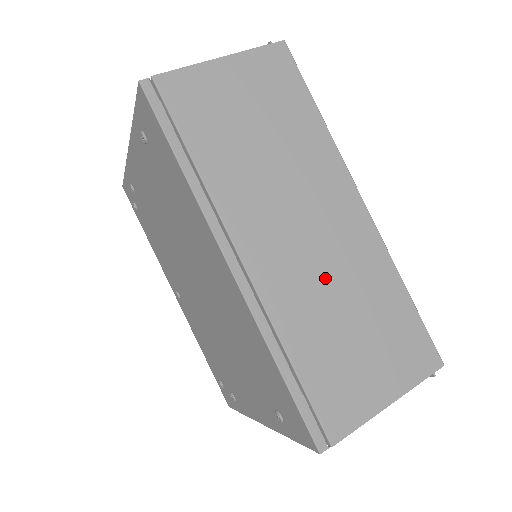
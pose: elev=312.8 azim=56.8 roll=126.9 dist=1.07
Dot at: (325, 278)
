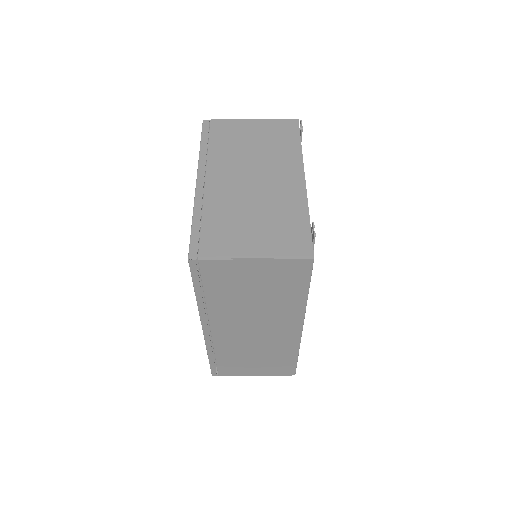
Dot at: (253, 344)
